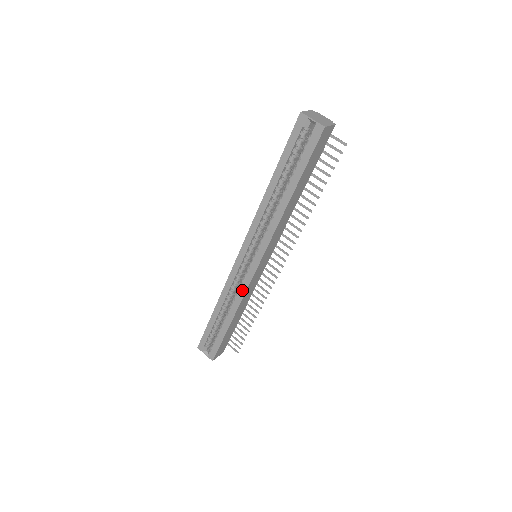
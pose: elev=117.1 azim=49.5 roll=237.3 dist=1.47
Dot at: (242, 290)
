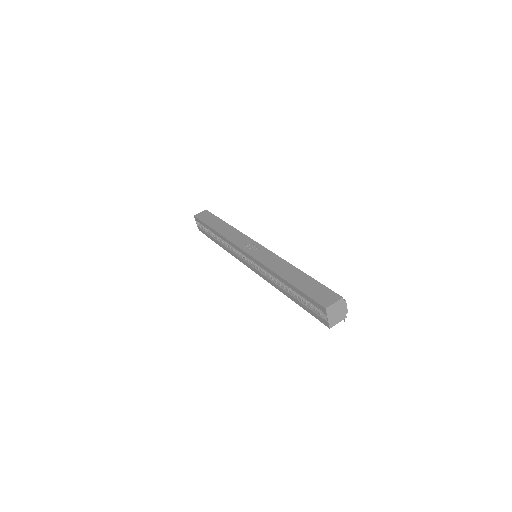
Dot at: (234, 255)
